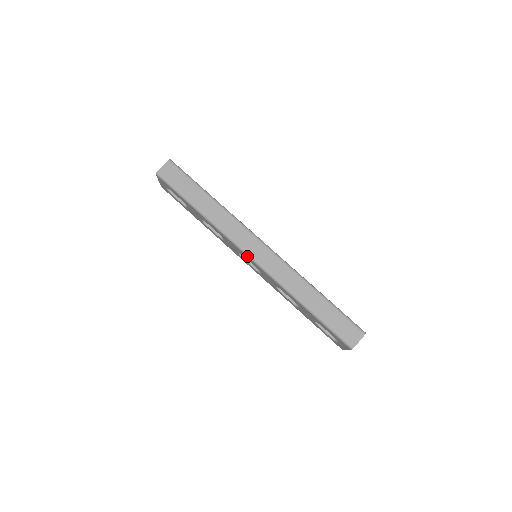
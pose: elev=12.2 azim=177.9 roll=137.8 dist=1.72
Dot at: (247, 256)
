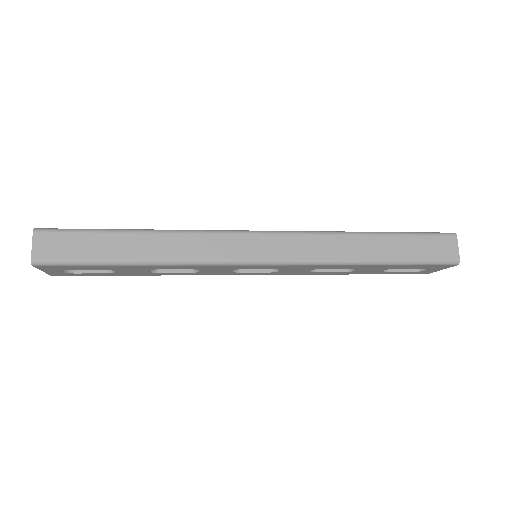
Dot at: (254, 265)
